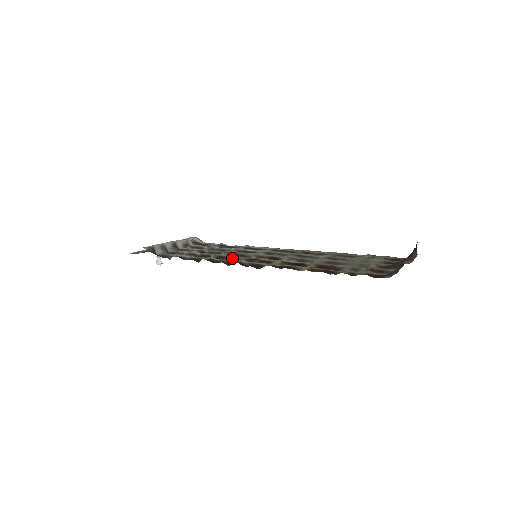
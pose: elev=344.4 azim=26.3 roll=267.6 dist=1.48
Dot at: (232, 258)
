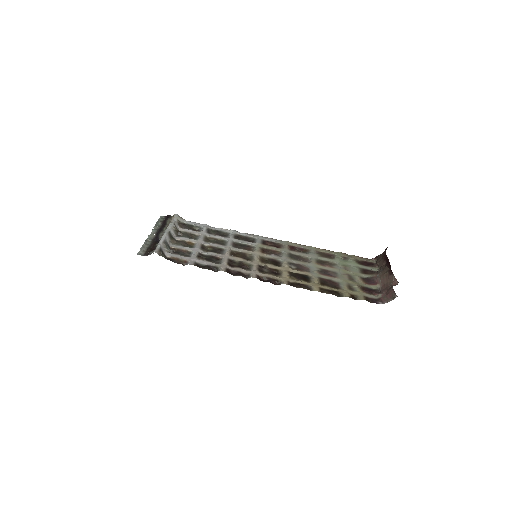
Dot at: (243, 265)
